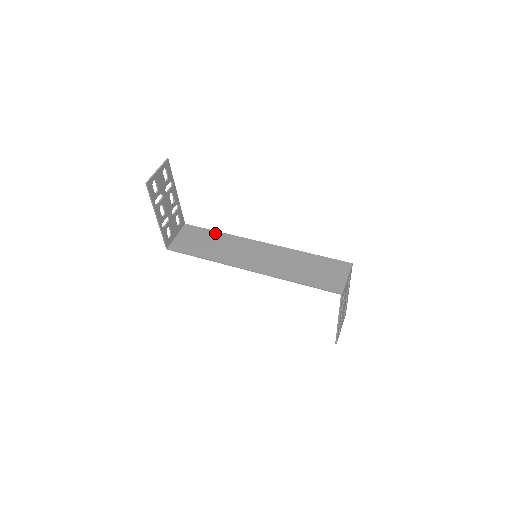
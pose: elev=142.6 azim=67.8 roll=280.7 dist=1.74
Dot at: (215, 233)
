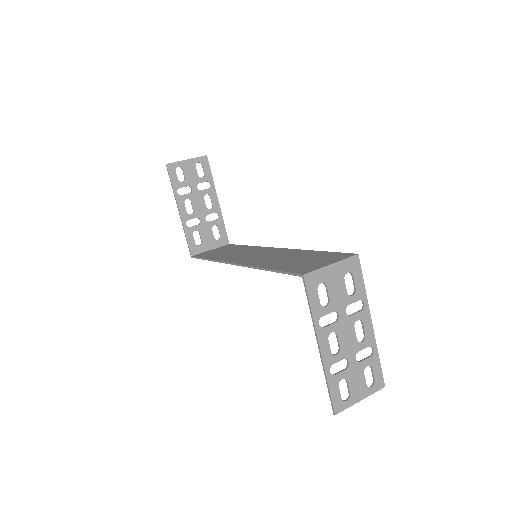
Dot at: (244, 246)
